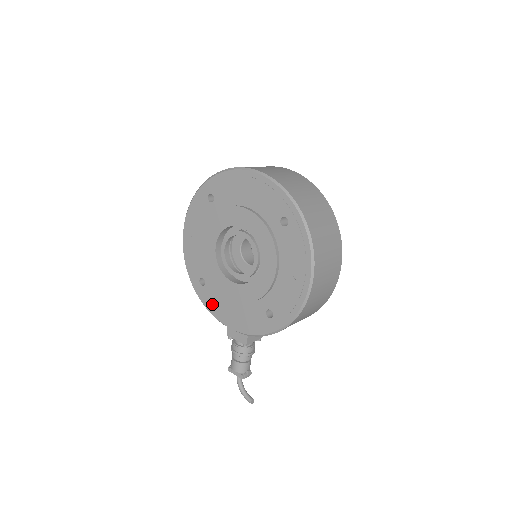
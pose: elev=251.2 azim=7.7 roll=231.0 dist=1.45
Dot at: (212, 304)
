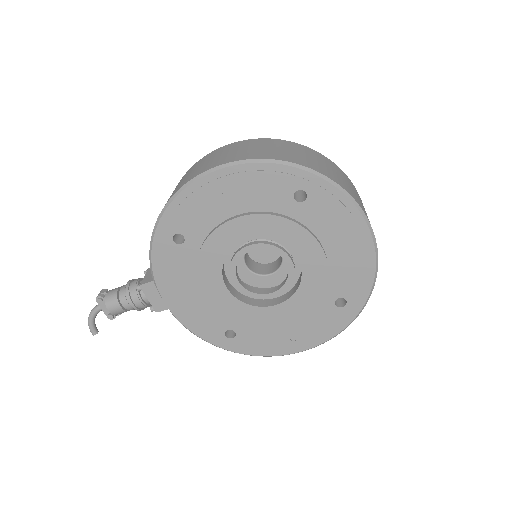
Dot at: (166, 267)
